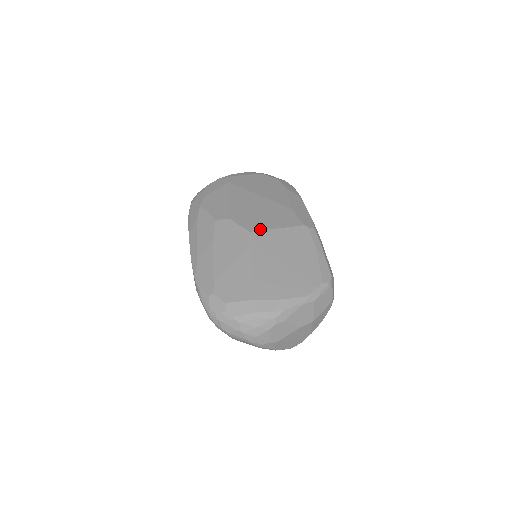
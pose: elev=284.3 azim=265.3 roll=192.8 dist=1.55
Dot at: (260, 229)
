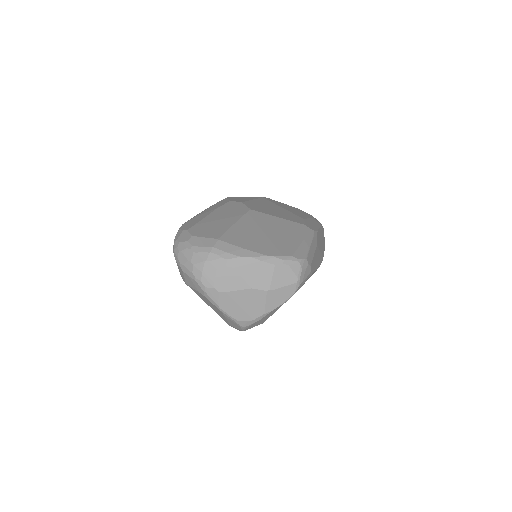
Dot at: (262, 212)
